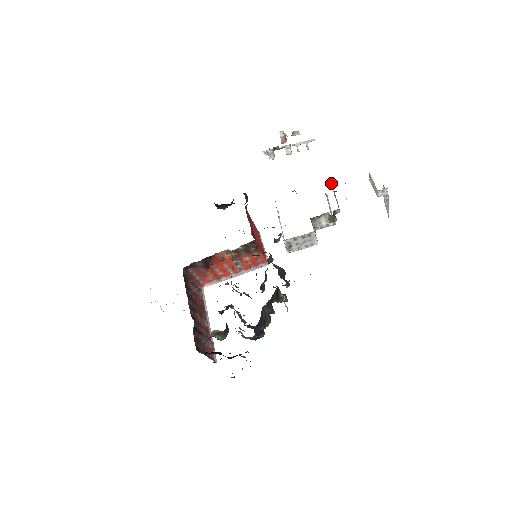
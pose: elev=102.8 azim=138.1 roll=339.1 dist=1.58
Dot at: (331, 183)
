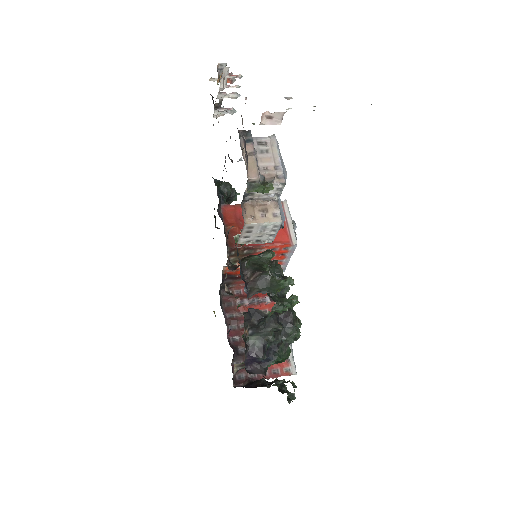
Dot at: (244, 133)
